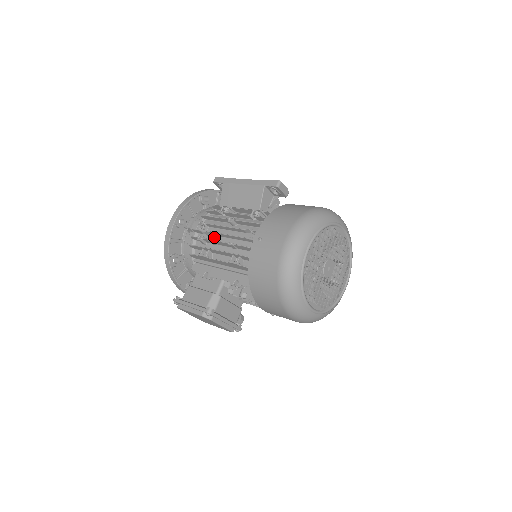
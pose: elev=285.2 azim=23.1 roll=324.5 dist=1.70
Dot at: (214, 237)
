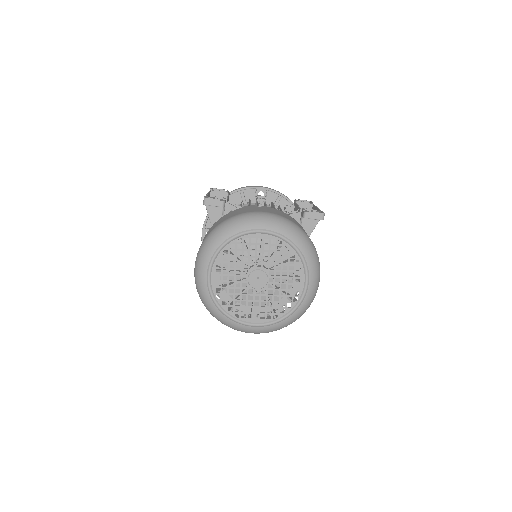
Dot at: occluded
